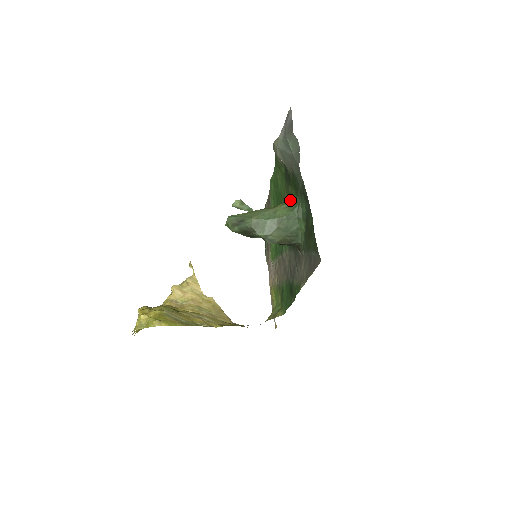
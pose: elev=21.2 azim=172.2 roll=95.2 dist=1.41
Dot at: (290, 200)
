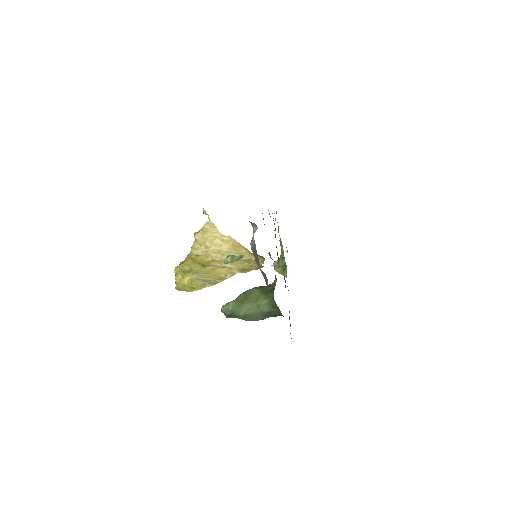
Dot at: occluded
